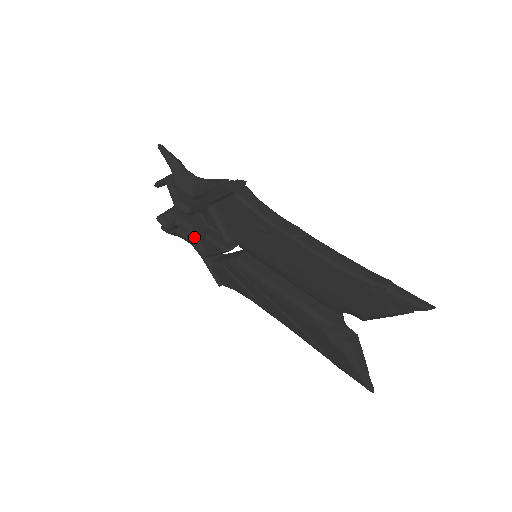
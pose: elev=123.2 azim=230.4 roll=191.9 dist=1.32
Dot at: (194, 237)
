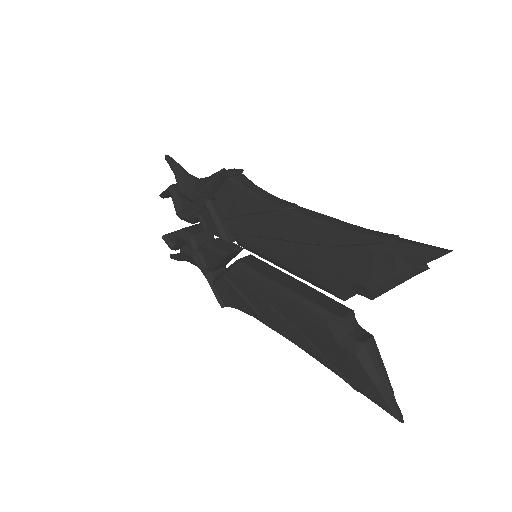
Dot at: (196, 249)
